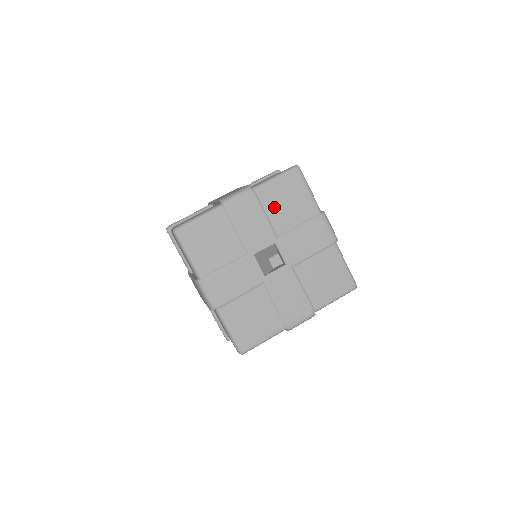
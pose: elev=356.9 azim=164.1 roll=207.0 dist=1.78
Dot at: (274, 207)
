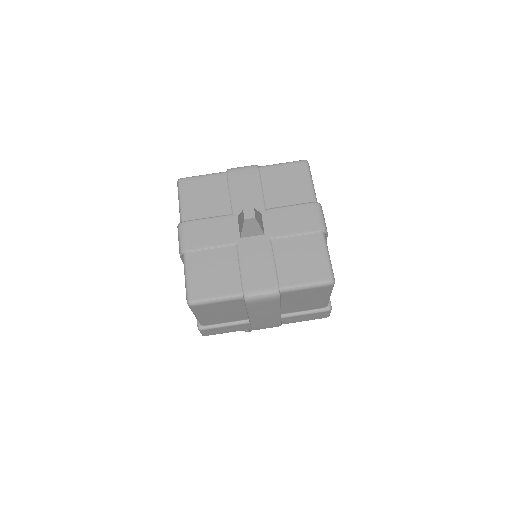
Dot at: (272, 185)
